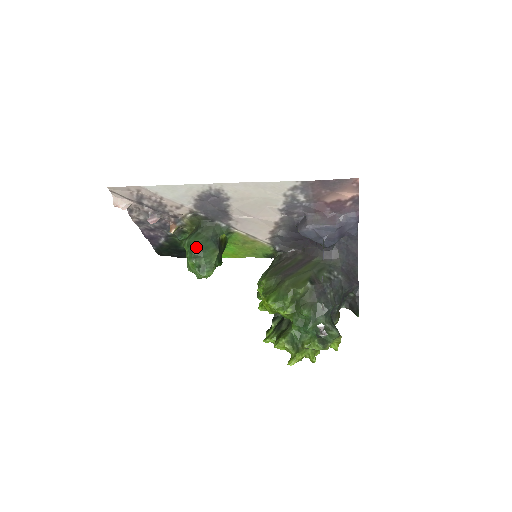
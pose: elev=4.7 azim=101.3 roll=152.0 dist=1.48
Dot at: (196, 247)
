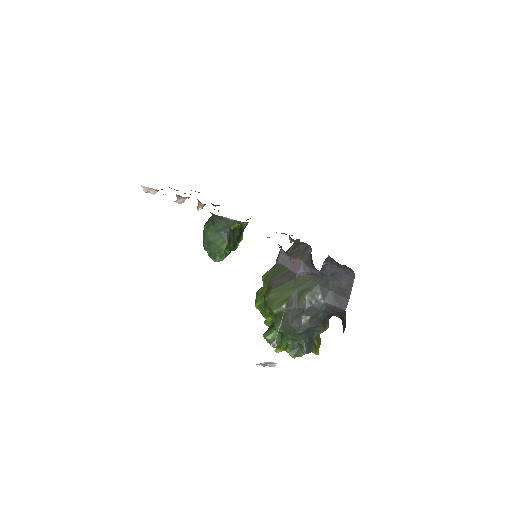
Dot at: (206, 239)
